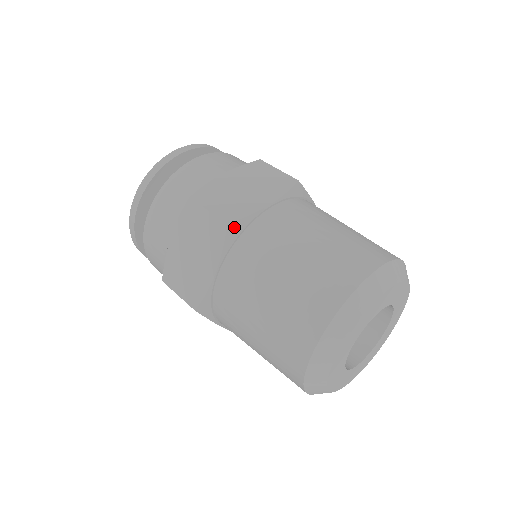
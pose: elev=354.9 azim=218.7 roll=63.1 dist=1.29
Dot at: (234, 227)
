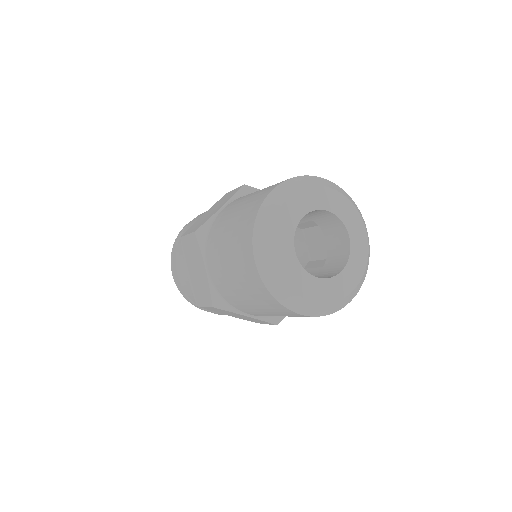
Dot at: (201, 232)
